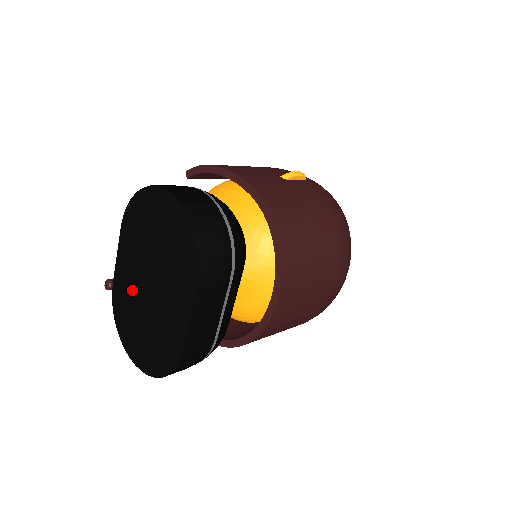
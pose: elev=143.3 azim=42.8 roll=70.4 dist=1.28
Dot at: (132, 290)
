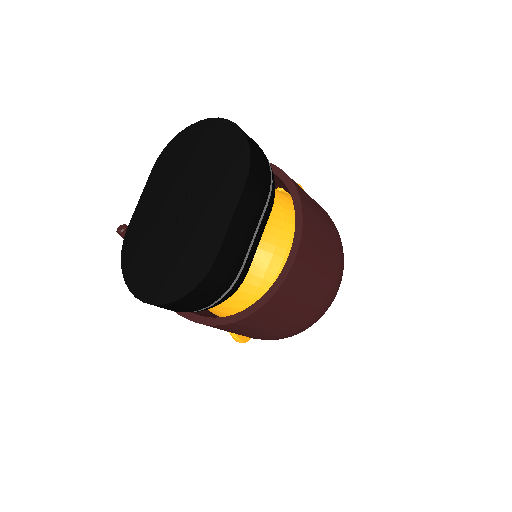
Dot at: (155, 222)
